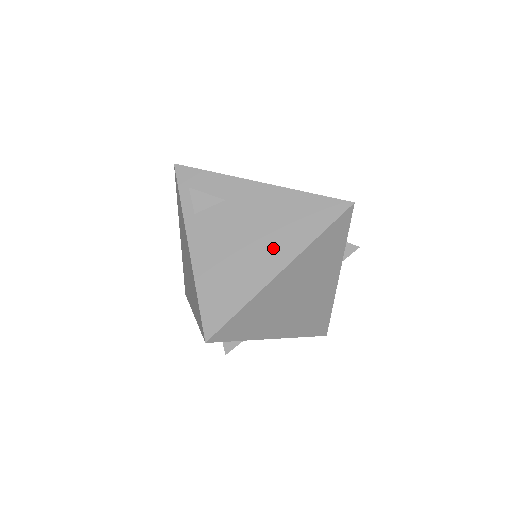
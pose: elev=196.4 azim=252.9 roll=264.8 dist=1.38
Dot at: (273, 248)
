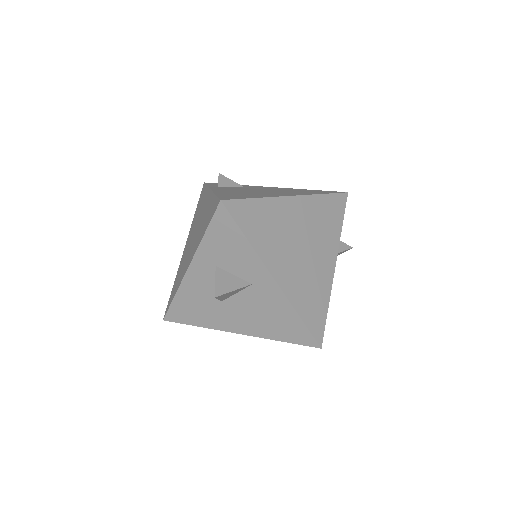
Dot at: (285, 193)
